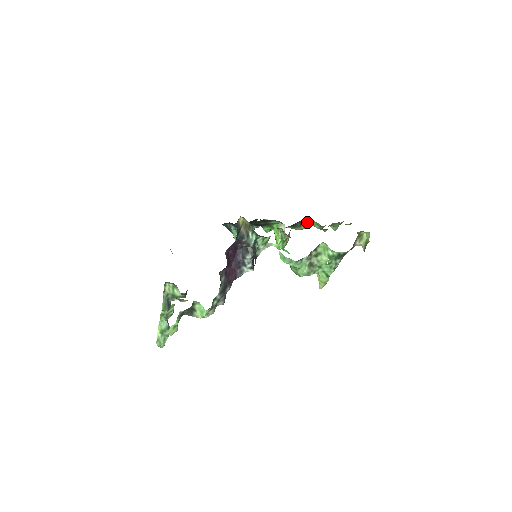
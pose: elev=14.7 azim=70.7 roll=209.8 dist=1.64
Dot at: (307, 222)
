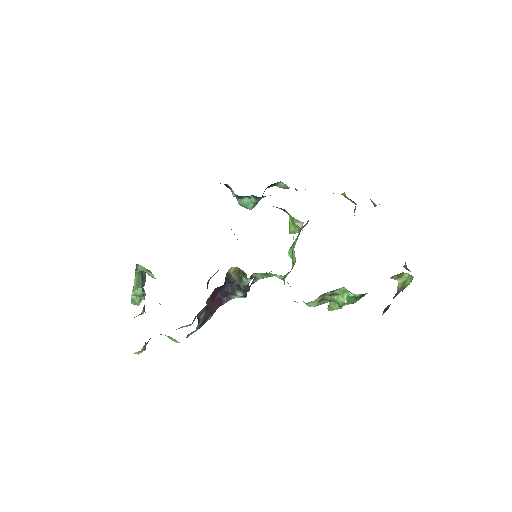
Dot at: occluded
